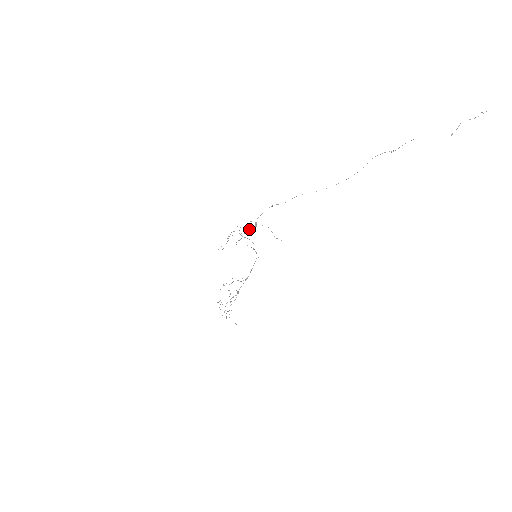
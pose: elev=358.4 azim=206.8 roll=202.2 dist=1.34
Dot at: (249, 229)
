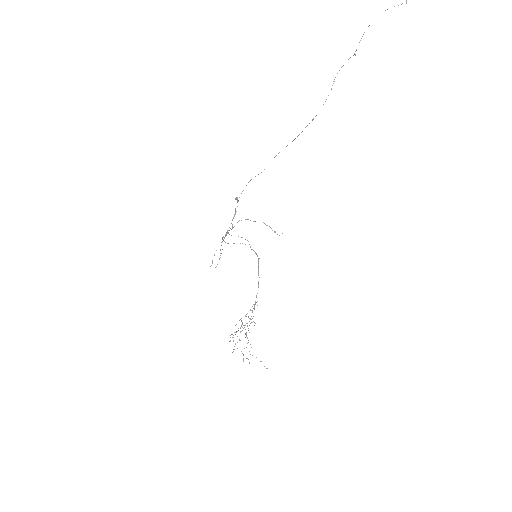
Dot at: occluded
